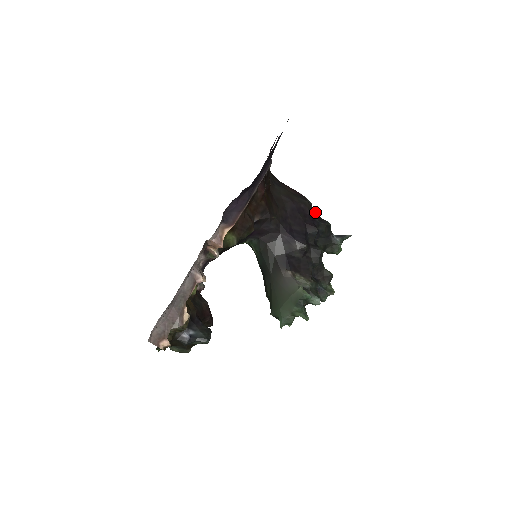
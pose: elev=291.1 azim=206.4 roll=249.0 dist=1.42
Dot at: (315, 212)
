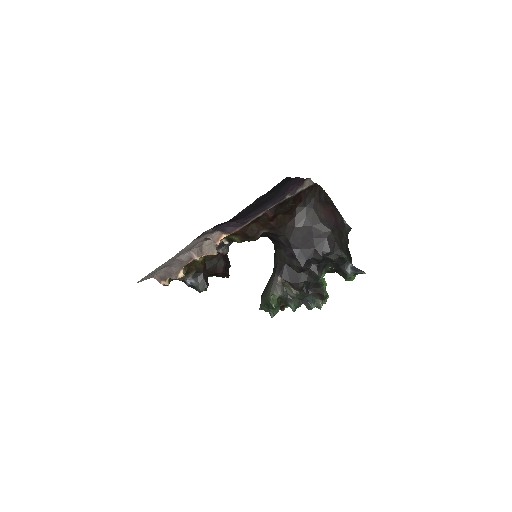
Dot at: (338, 241)
